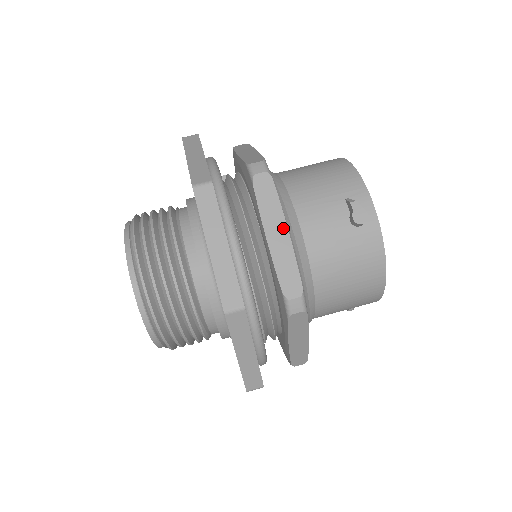
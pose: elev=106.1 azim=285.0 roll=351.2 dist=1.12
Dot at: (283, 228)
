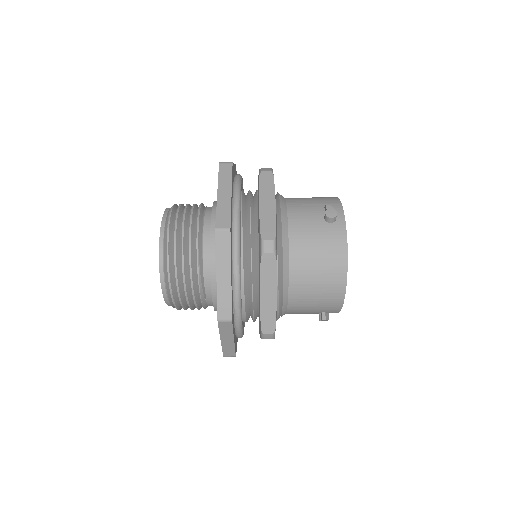
Dot at: (272, 201)
